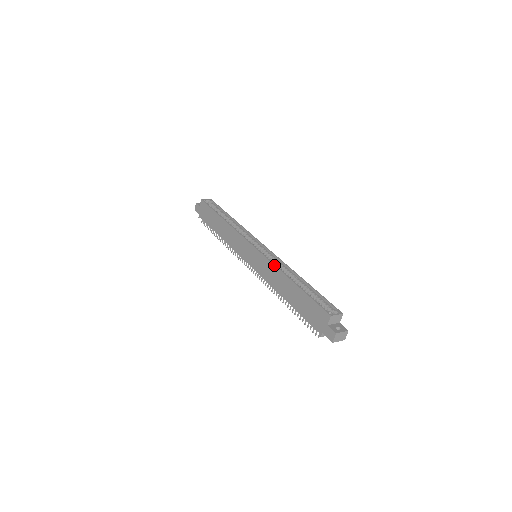
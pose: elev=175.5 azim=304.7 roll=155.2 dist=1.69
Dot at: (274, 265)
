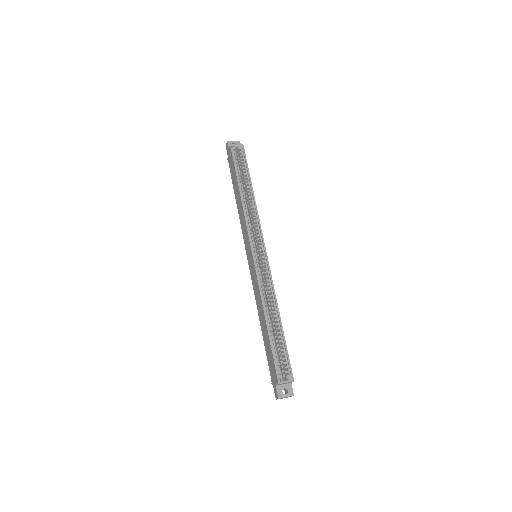
Dot at: (259, 291)
